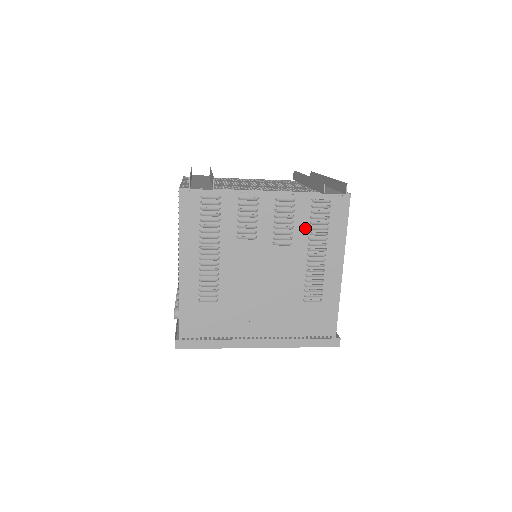
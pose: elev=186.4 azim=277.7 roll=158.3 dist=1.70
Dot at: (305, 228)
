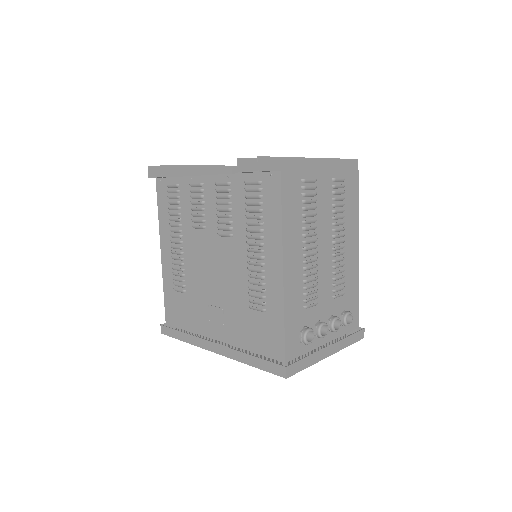
Dot at: (242, 217)
